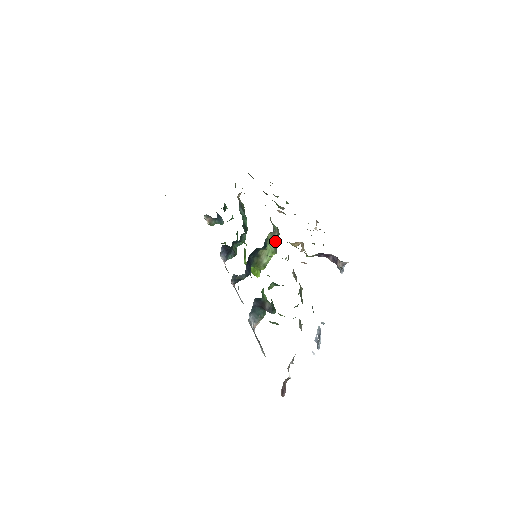
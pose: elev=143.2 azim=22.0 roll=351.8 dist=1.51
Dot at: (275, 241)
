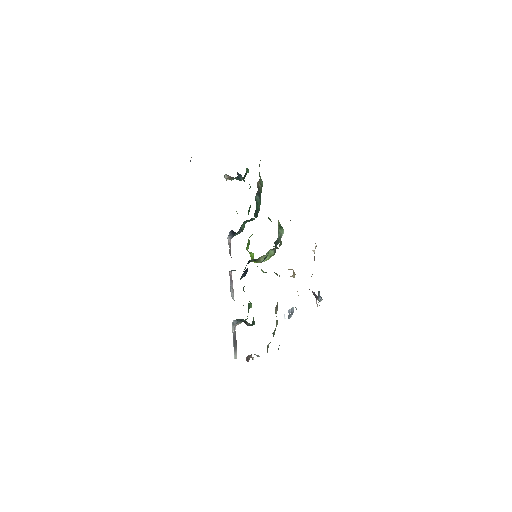
Dot at: (277, 244)
